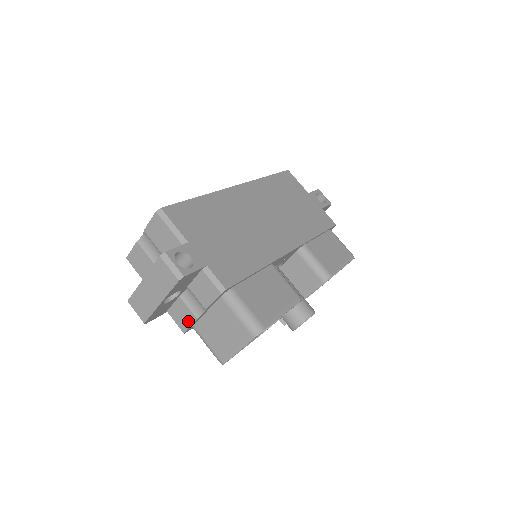
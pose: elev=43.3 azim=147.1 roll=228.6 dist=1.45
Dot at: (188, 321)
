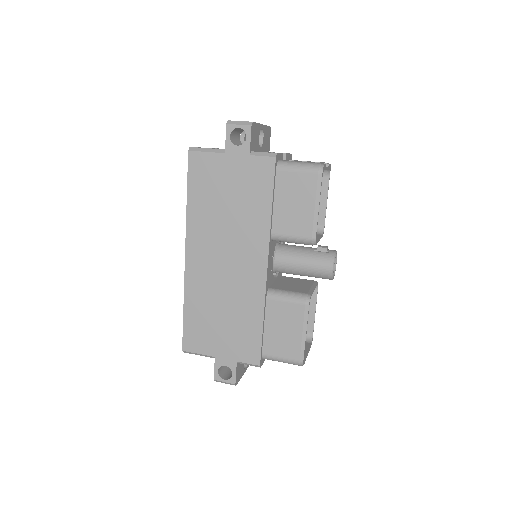
Dot at: occluded
